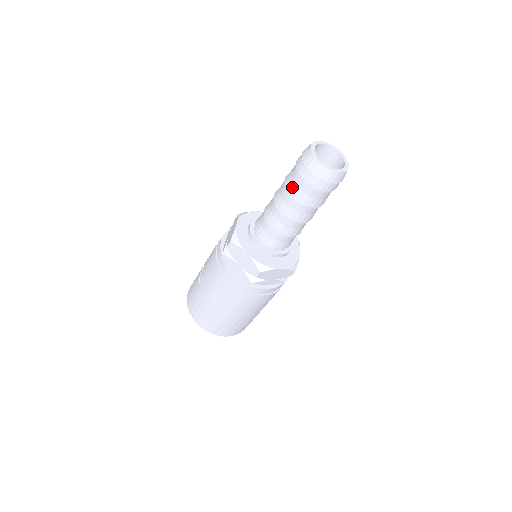
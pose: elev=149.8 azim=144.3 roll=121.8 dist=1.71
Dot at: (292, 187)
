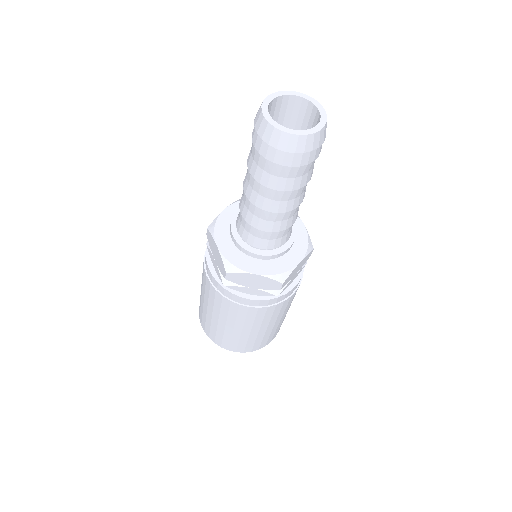
Dot at: (249, 157)
